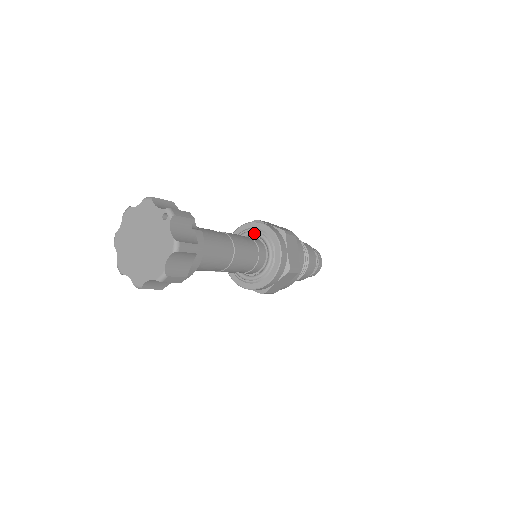
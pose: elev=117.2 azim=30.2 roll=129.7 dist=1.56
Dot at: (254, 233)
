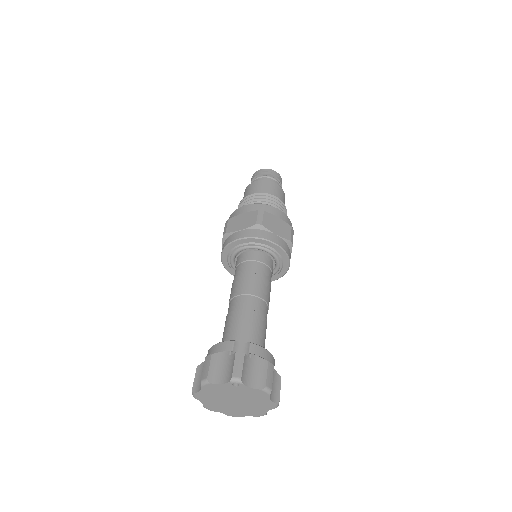
Dot at: (240, 251)
